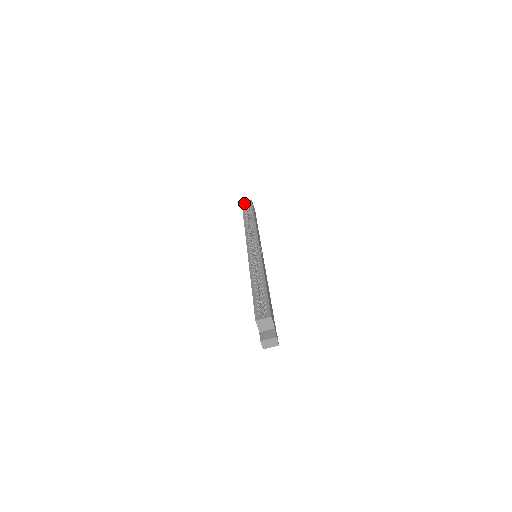
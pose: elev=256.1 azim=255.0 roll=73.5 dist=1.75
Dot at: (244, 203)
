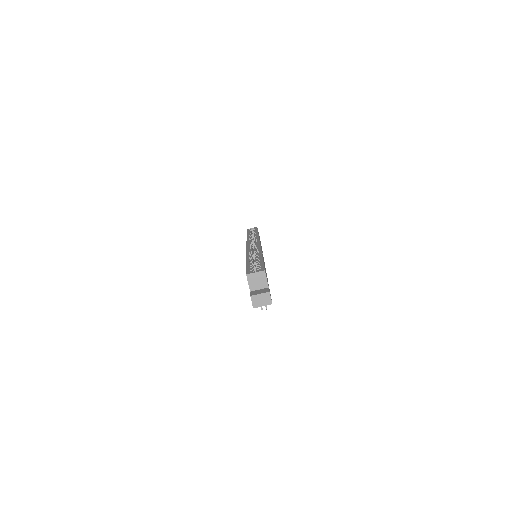
Dot at: (249, 229)
